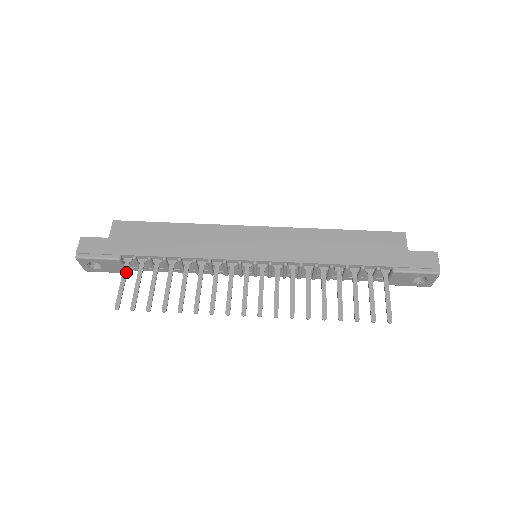
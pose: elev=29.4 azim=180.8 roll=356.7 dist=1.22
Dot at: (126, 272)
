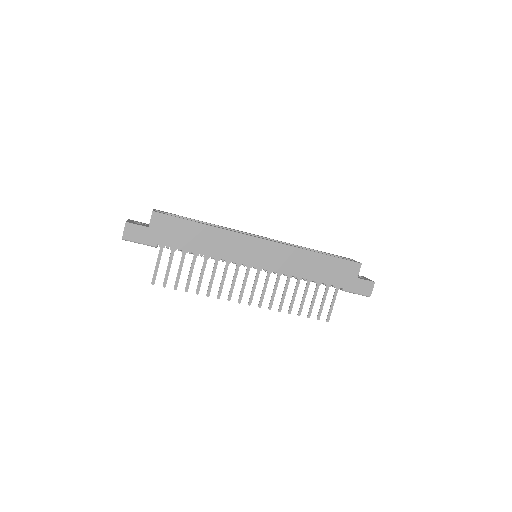
Dot at: (160, 257)
